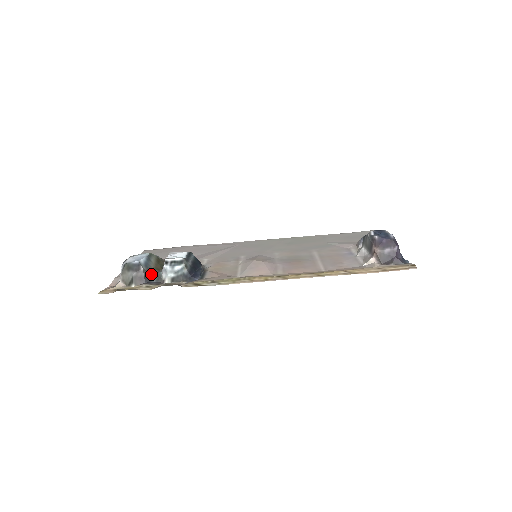
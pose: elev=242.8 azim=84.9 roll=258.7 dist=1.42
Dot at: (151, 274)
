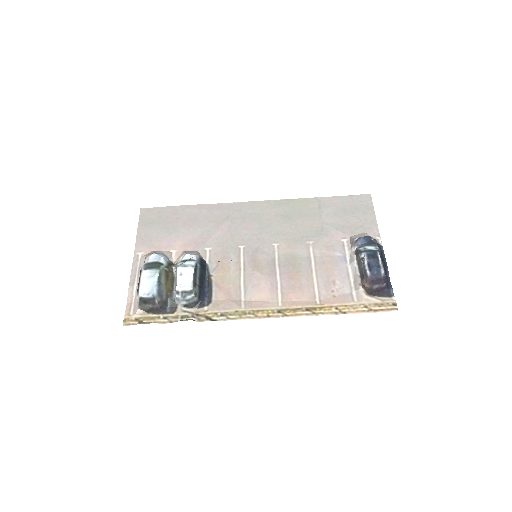
Dot at: (165, 301)
